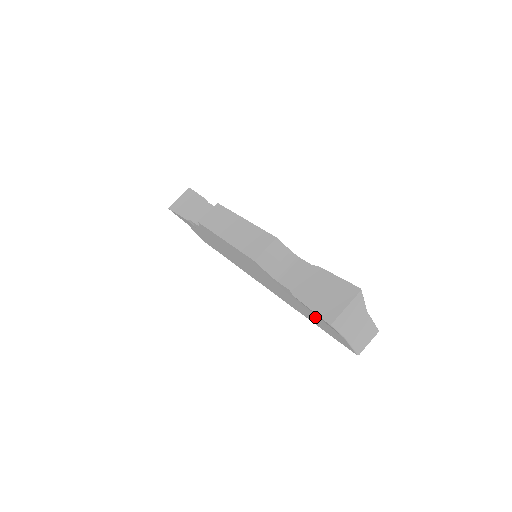
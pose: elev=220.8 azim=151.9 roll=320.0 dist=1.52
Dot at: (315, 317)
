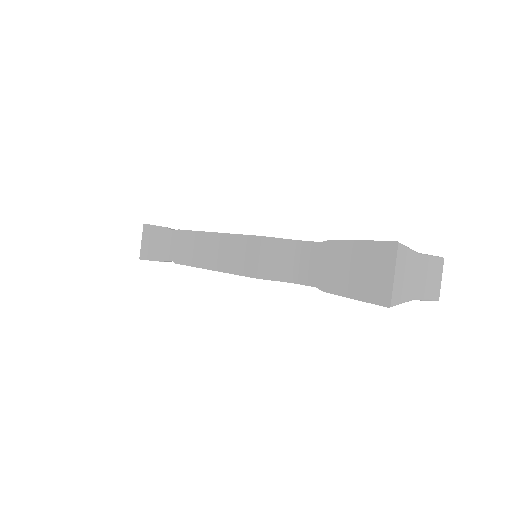
Dot at: occluded
